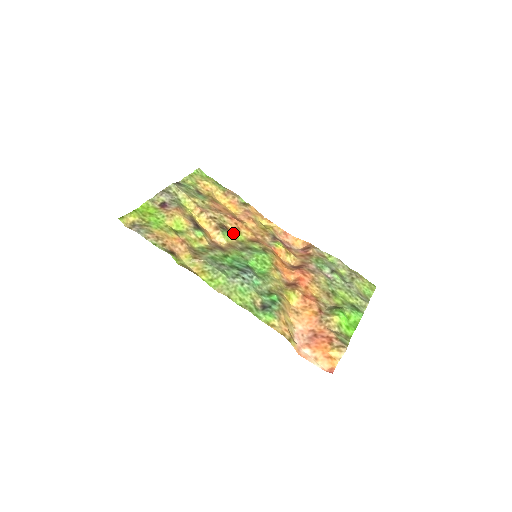
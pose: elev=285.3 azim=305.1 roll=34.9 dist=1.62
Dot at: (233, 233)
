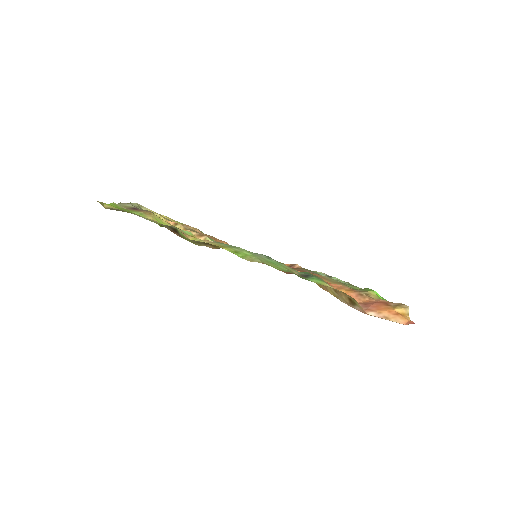
Dot at: occluded
